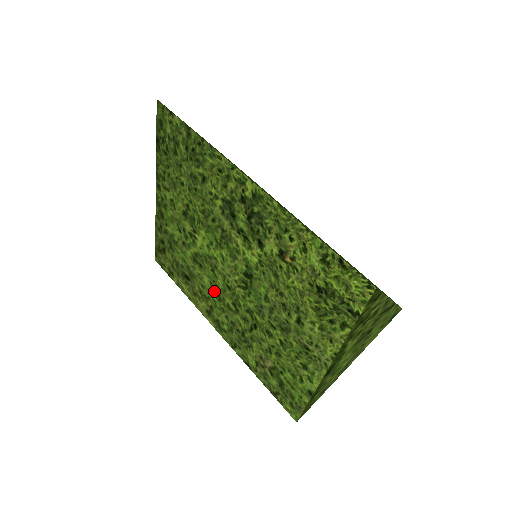
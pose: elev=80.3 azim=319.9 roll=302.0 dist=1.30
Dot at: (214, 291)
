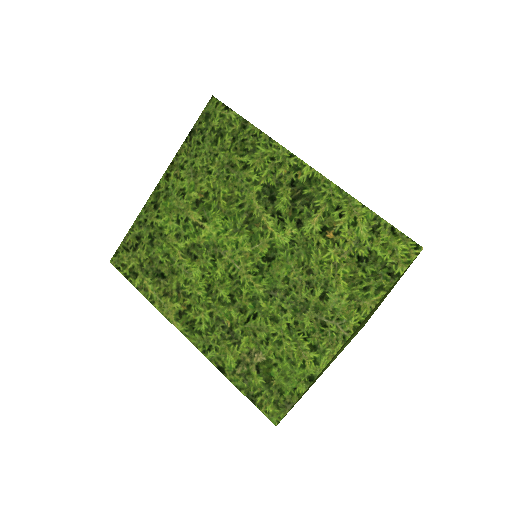
Dot at: (204, 285)
